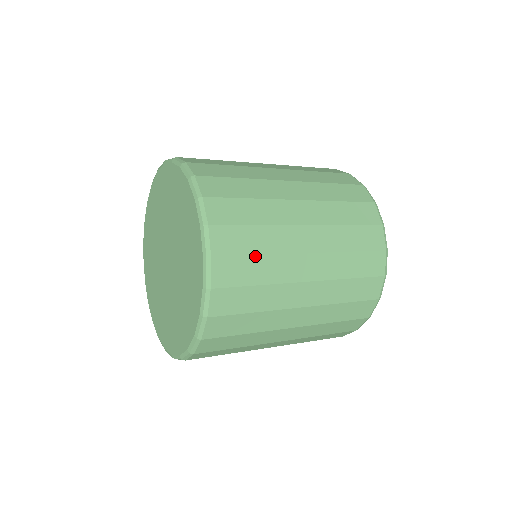
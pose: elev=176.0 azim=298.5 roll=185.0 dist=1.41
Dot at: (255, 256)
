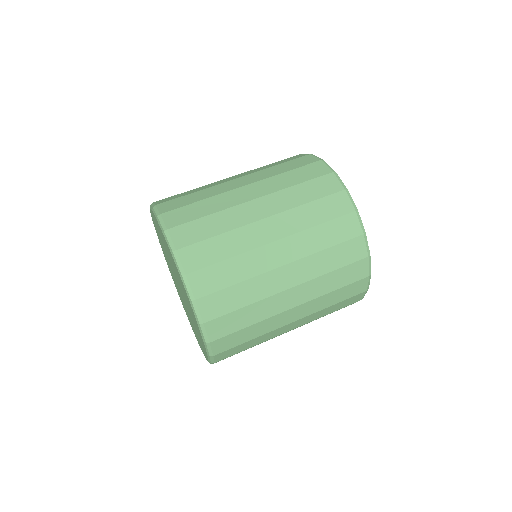
Dot at: occluded
